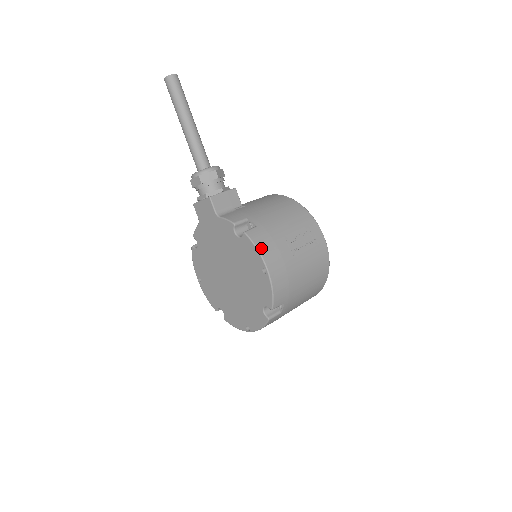
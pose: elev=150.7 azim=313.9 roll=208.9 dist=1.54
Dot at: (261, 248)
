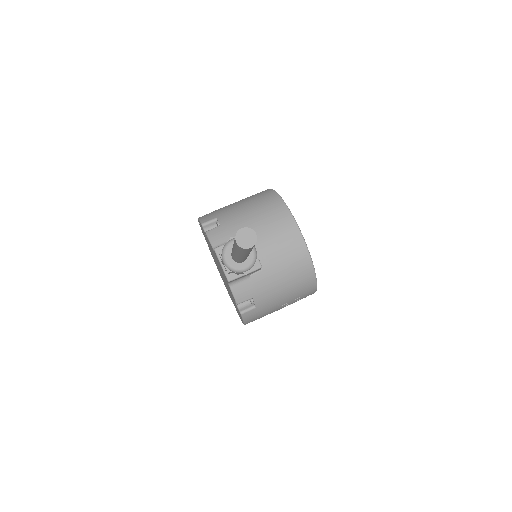
Dot at: (248, 321)
